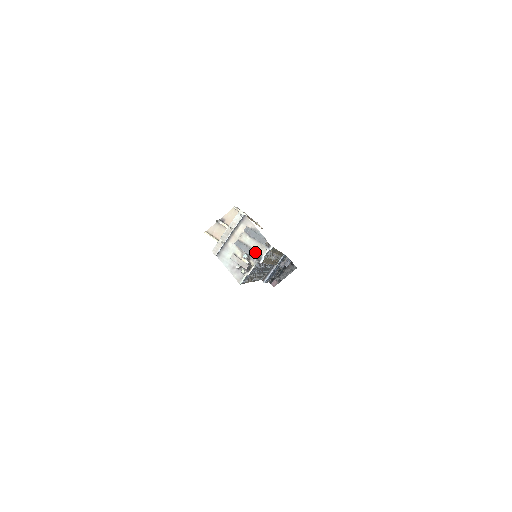
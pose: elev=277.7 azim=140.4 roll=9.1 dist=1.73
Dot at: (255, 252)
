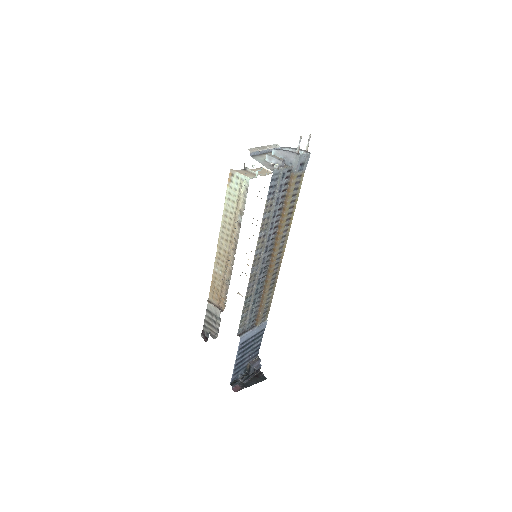
Dot at: (291, 157)
